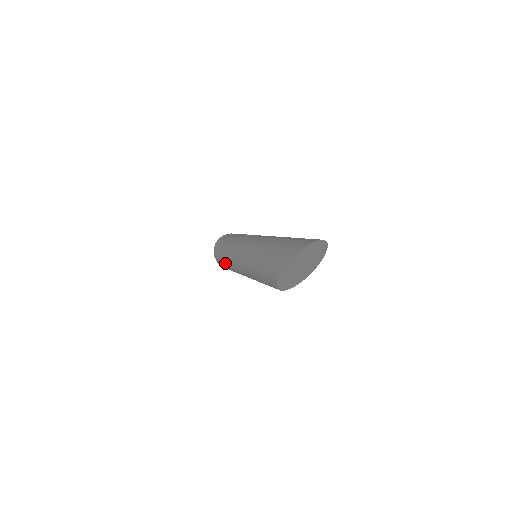
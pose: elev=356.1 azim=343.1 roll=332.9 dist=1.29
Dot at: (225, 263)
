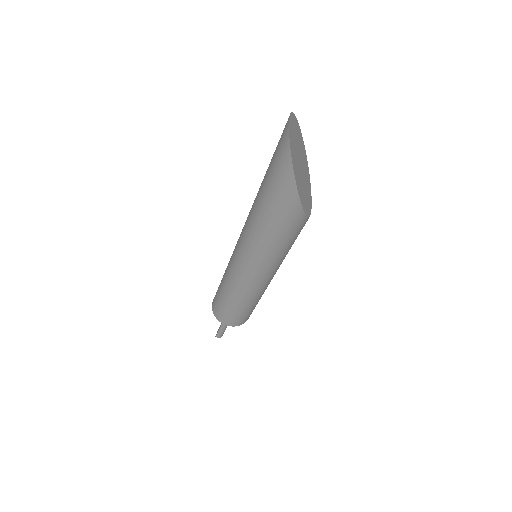
Dot at: (238, 304)
